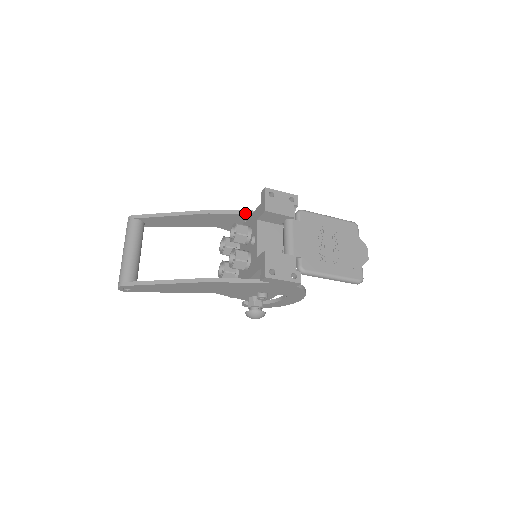
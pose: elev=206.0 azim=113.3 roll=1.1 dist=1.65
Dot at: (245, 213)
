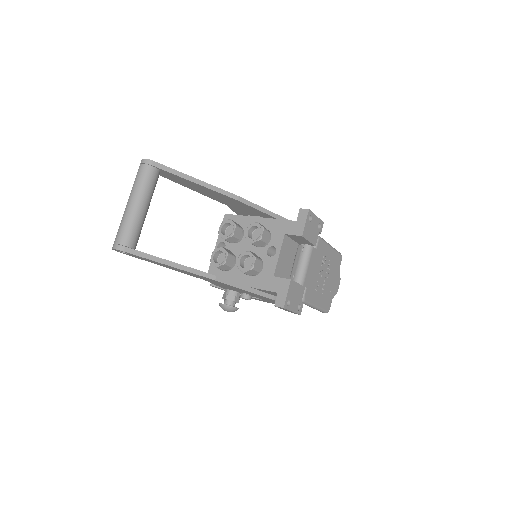
Dot at: (270, 214)
